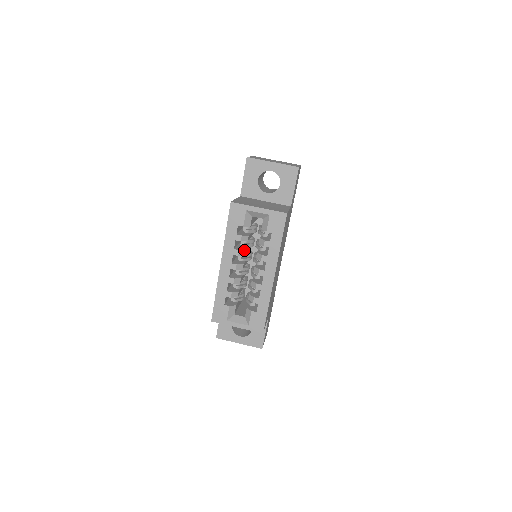
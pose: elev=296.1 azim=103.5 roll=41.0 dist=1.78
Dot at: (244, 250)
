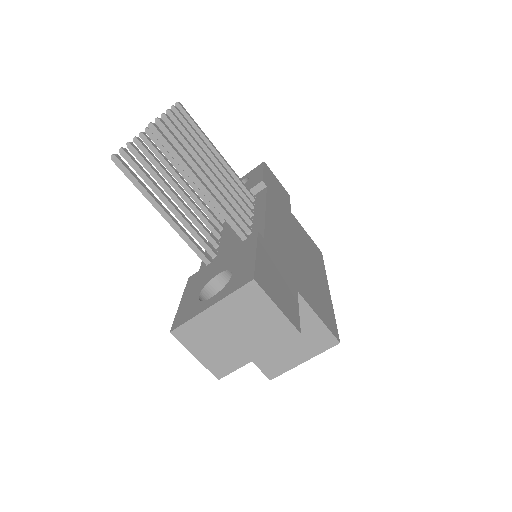
Dot at: occluded
